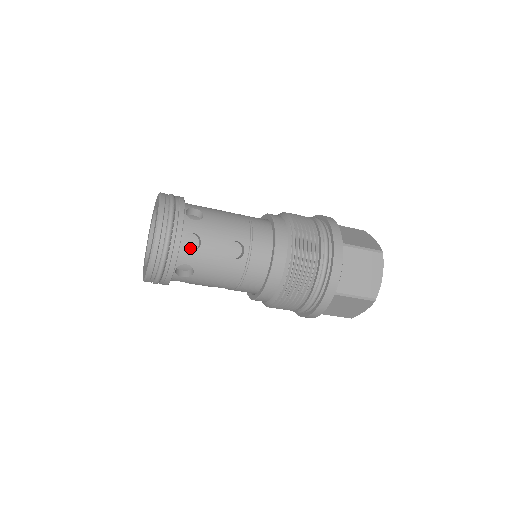
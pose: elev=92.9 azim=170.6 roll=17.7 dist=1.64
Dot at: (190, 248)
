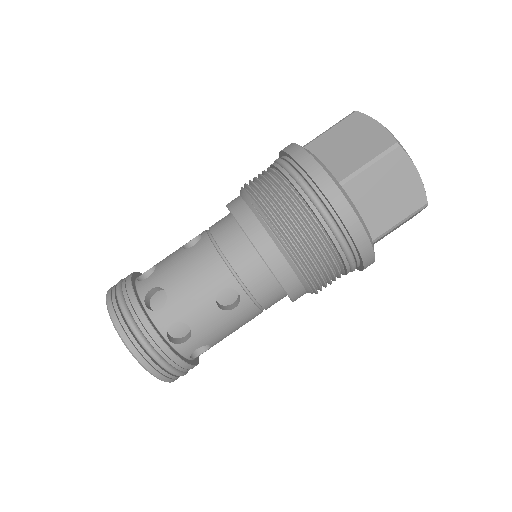
Dot at: (184, 332)
